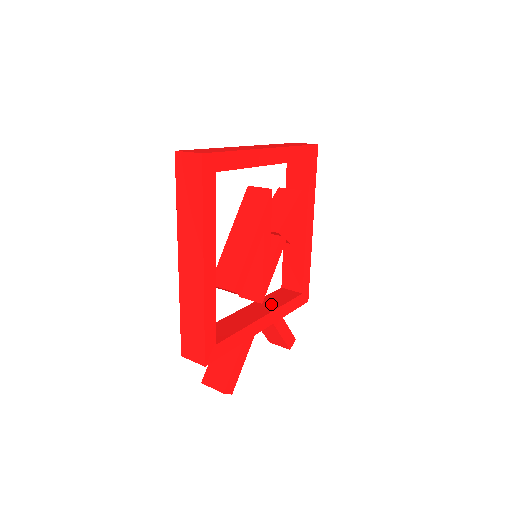
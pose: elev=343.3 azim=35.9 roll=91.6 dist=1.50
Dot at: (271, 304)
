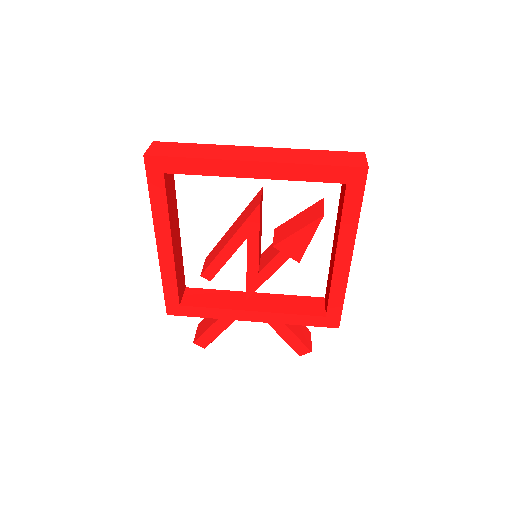
Dot at: (279, 305)
